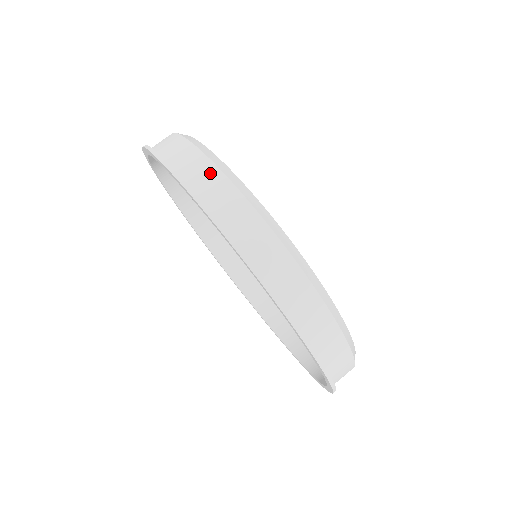
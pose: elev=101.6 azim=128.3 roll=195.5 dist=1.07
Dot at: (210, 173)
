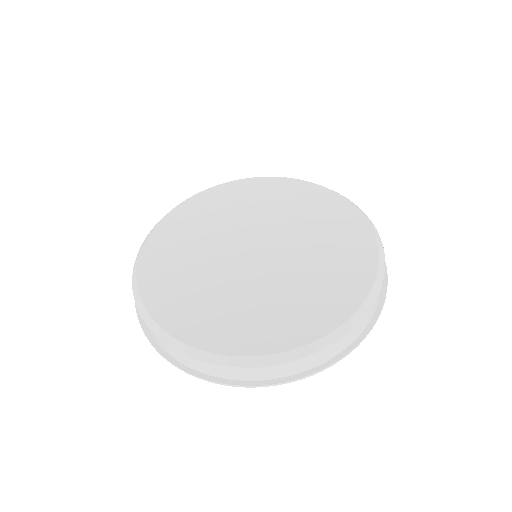
Dot at: (185, 358)
